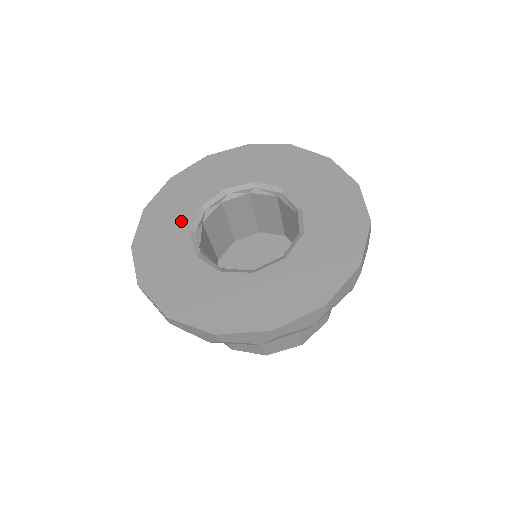
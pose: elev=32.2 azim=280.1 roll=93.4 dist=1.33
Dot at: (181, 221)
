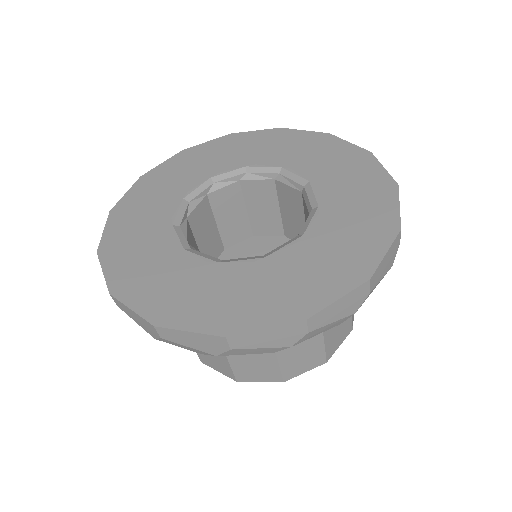
Dot at: (160, 216)
